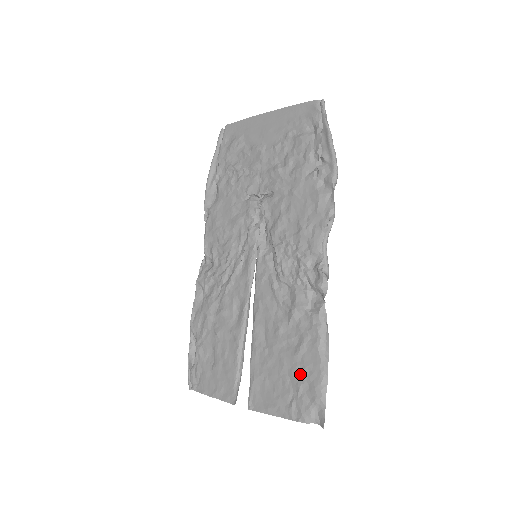
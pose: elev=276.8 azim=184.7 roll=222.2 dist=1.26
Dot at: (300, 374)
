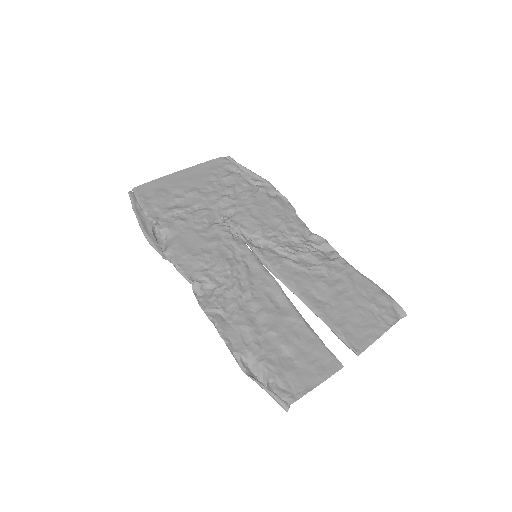
Dot at: (366, 297)
